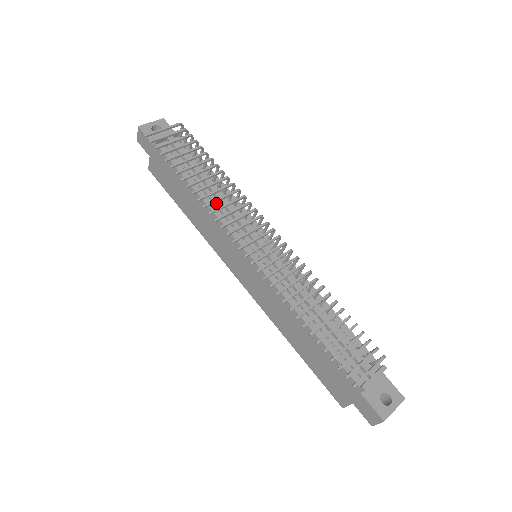
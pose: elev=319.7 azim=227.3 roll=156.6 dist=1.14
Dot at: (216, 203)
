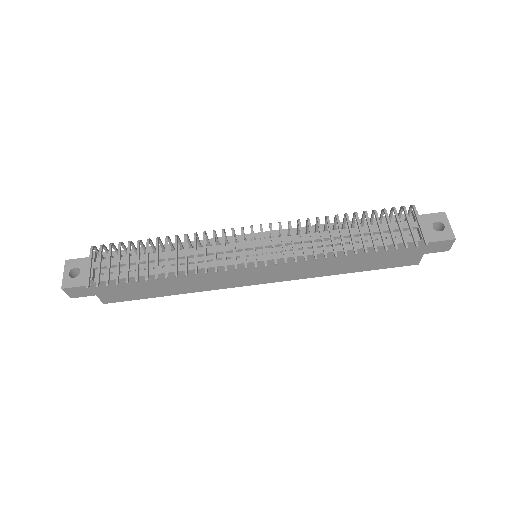
Dot at: (189, 261)
